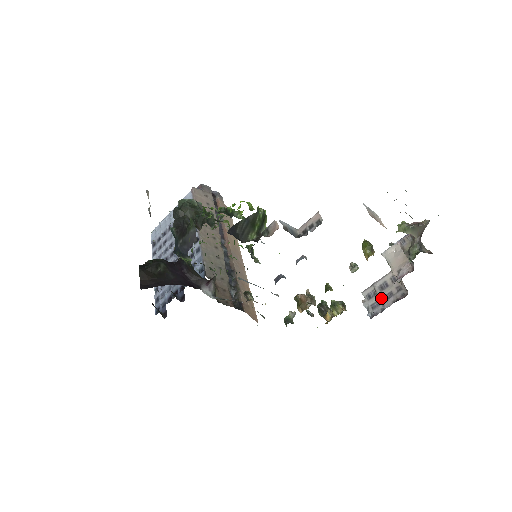
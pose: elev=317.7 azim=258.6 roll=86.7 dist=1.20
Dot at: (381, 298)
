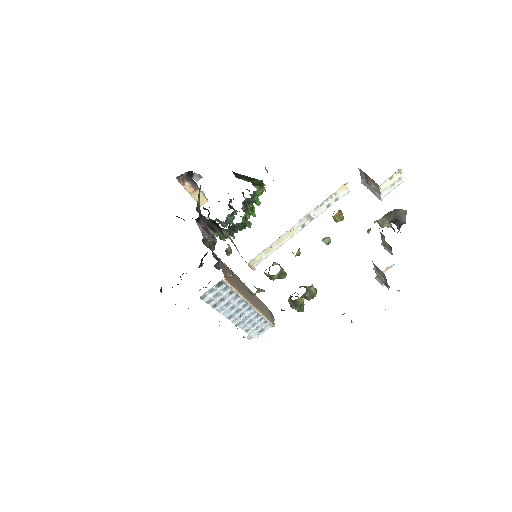
Dot at: occluded
